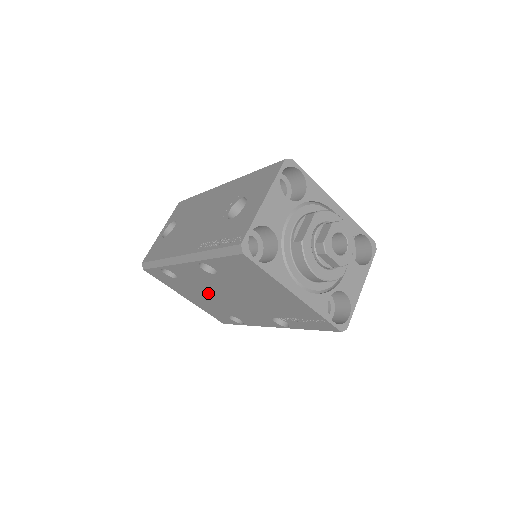
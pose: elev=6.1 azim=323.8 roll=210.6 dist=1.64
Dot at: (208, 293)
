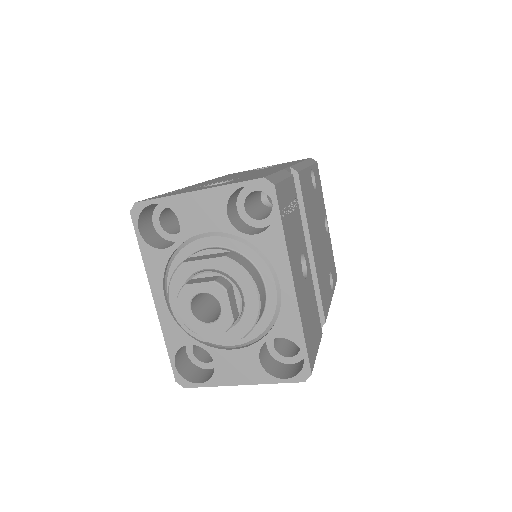
Dot at: occluded
